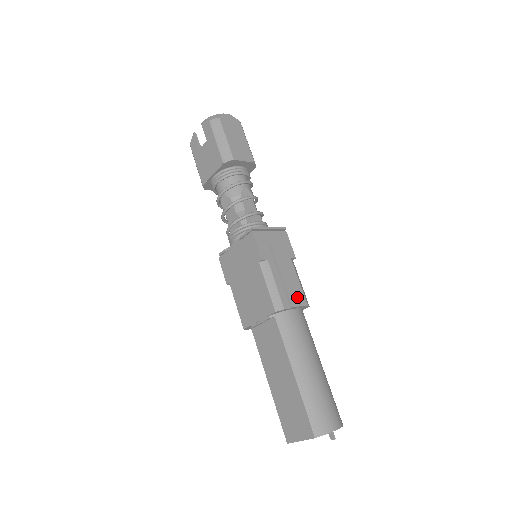
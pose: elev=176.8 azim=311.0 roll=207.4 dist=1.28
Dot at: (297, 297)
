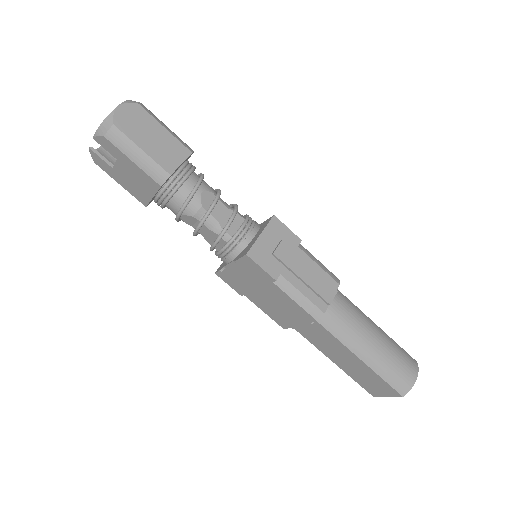
Dot at: (328, 288)
